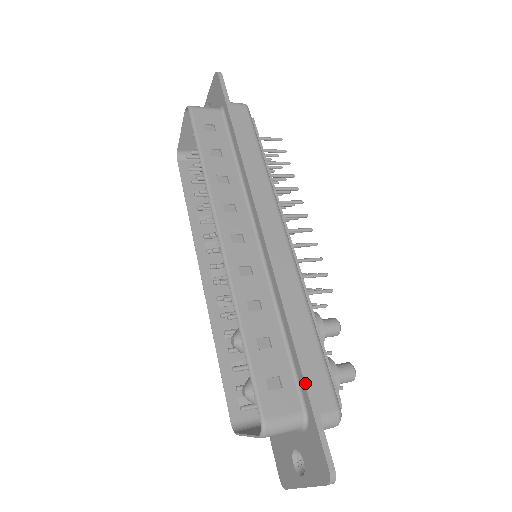
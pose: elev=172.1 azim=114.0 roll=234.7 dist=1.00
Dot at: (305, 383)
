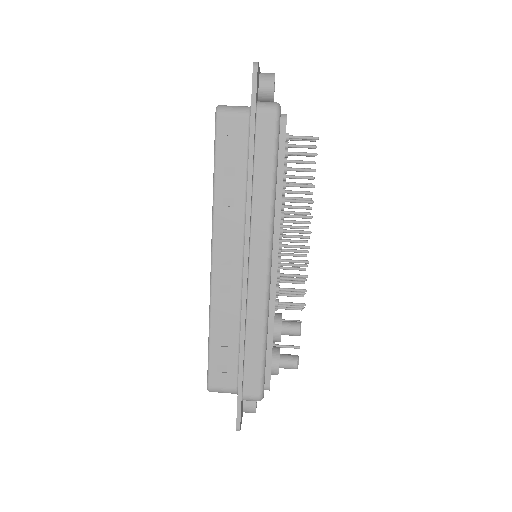
Dot at: (239, 379)
